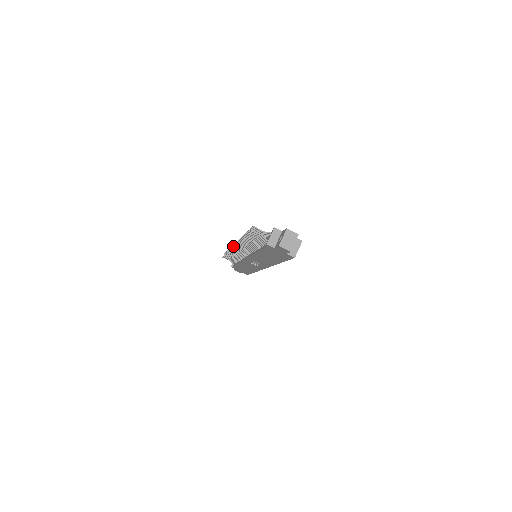
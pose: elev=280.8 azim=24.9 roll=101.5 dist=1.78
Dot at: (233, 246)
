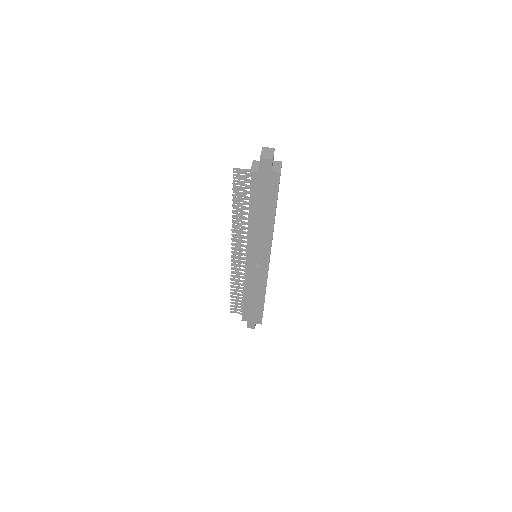
Dot at: occluded
